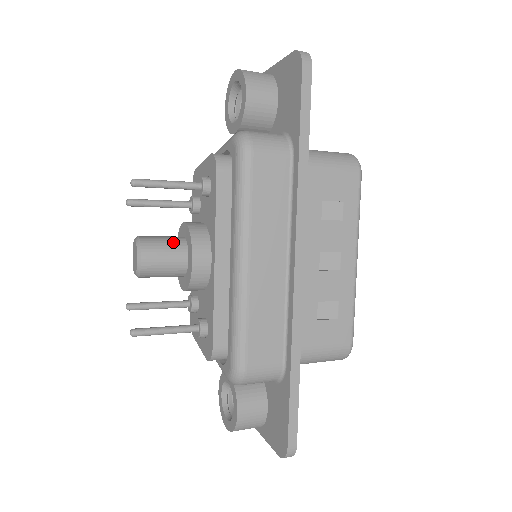
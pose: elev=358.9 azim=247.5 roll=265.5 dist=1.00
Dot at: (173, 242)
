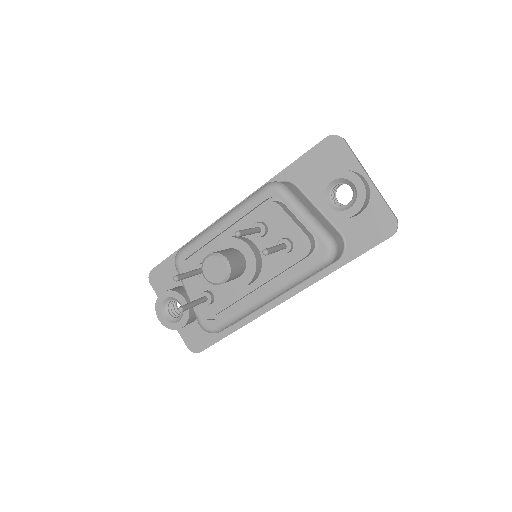
Dot at: (242, 268)
